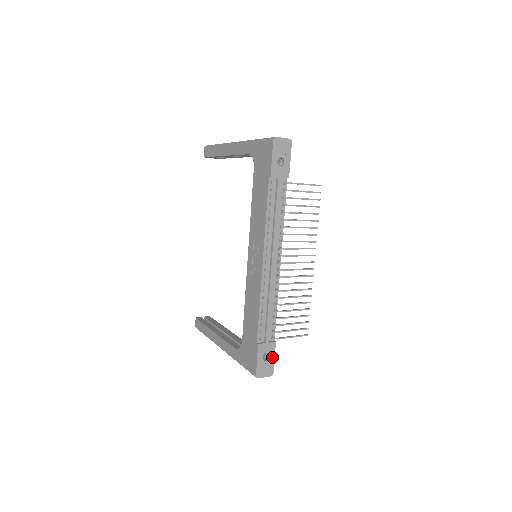
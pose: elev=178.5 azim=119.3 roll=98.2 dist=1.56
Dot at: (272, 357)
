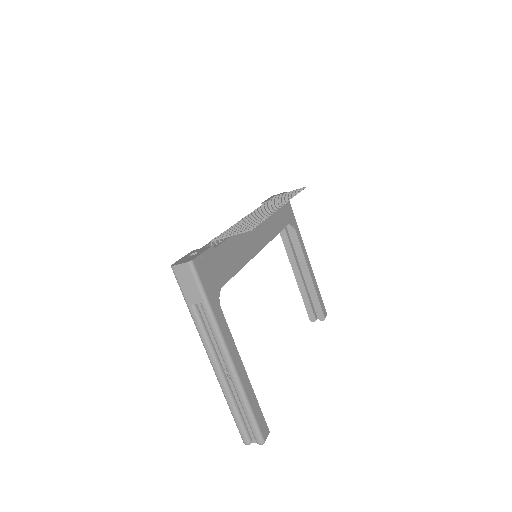
Dot at: (201, 253)
